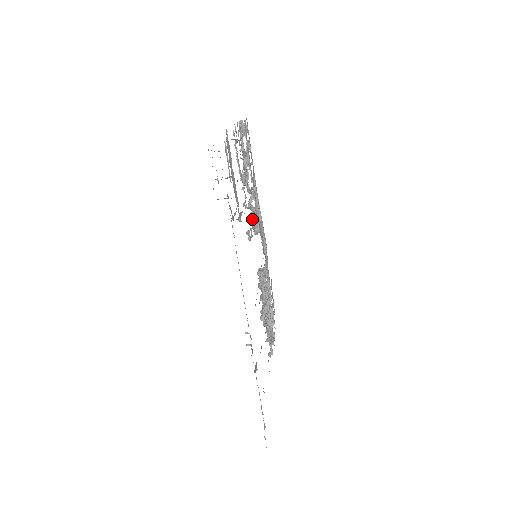
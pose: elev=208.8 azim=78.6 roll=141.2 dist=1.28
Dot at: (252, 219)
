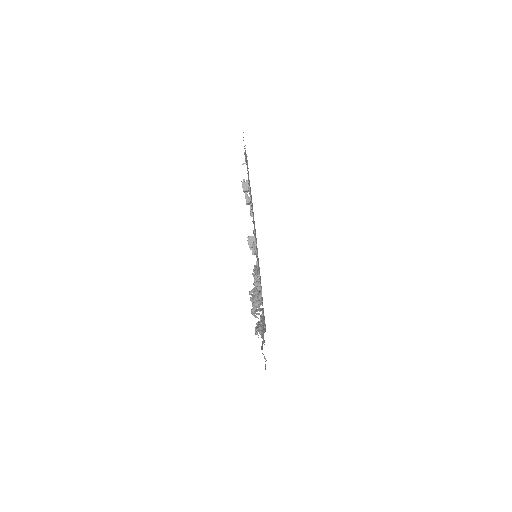
Dot at: occluded
